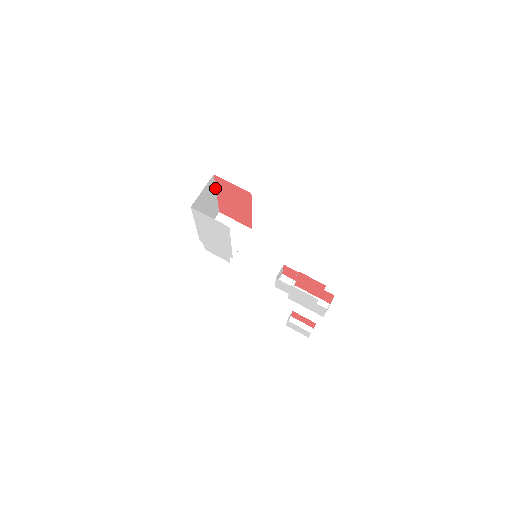
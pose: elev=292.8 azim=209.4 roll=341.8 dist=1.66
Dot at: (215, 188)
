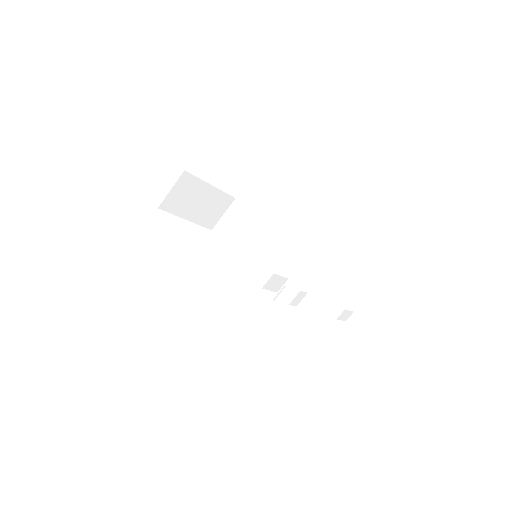
Dot at: occluded
